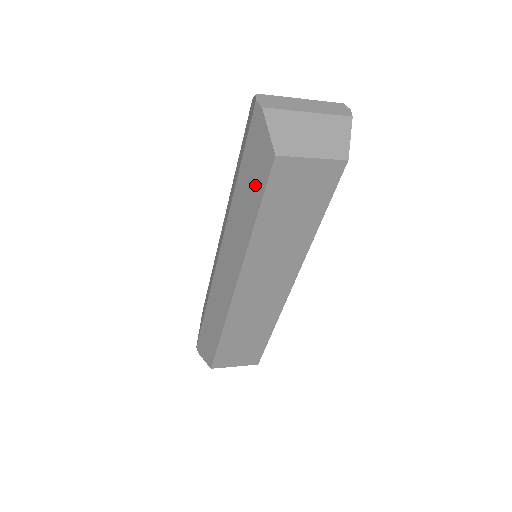
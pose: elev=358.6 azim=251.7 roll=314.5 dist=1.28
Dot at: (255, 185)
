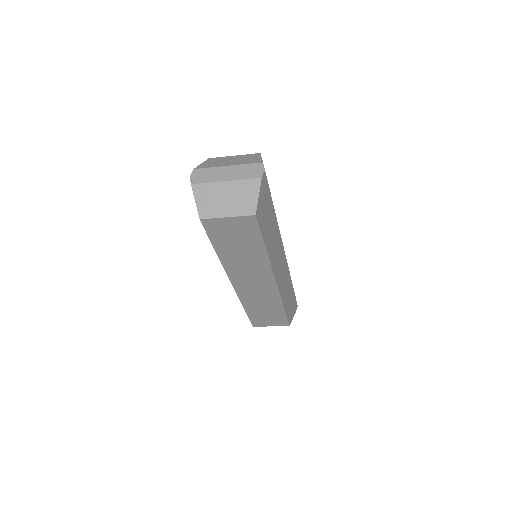
Dot at: occluded
